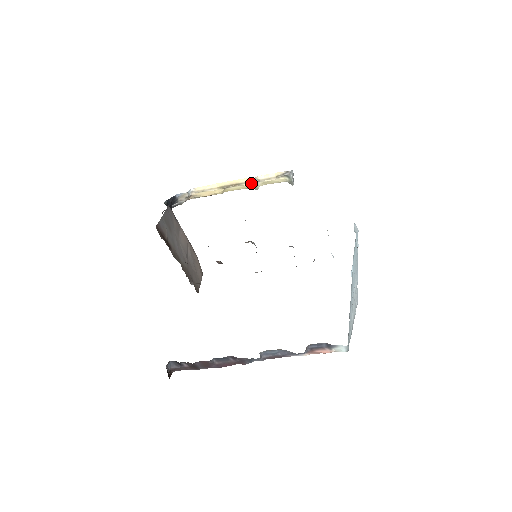
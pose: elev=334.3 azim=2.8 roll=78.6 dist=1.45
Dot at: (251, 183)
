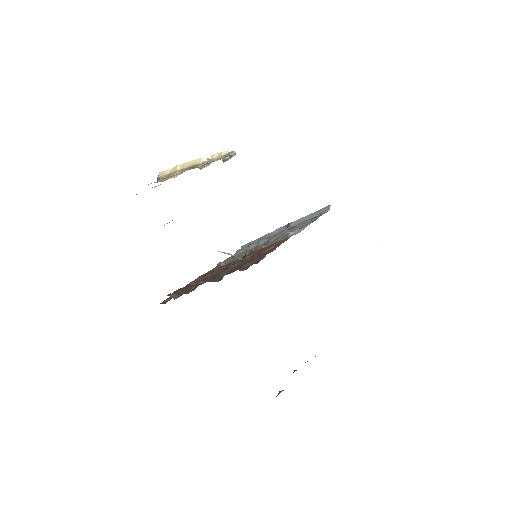
Dot at: (205, 164)
